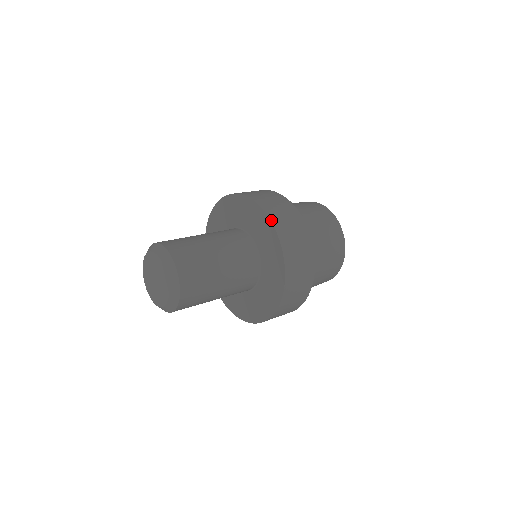
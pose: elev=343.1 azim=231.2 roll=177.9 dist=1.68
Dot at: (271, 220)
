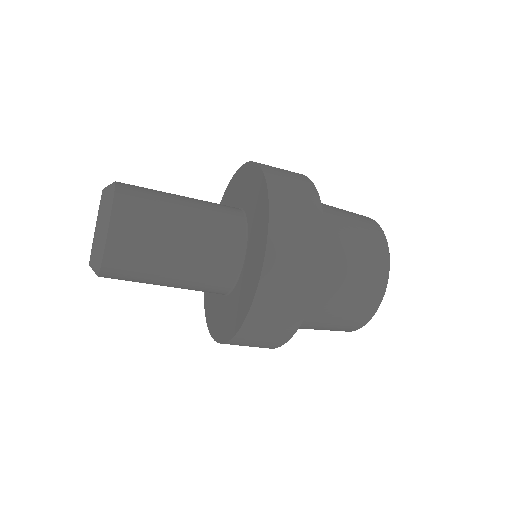
Dot at: (232, 180)
